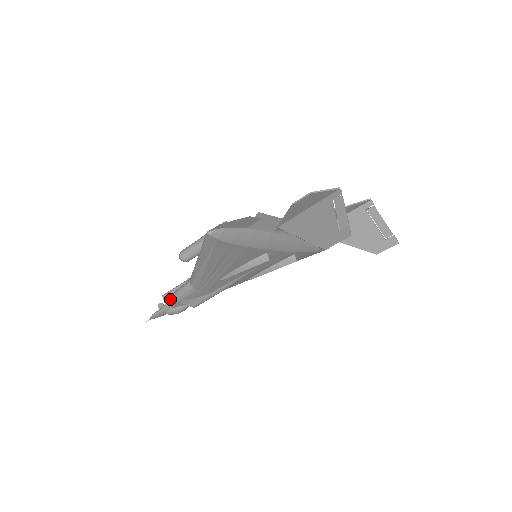
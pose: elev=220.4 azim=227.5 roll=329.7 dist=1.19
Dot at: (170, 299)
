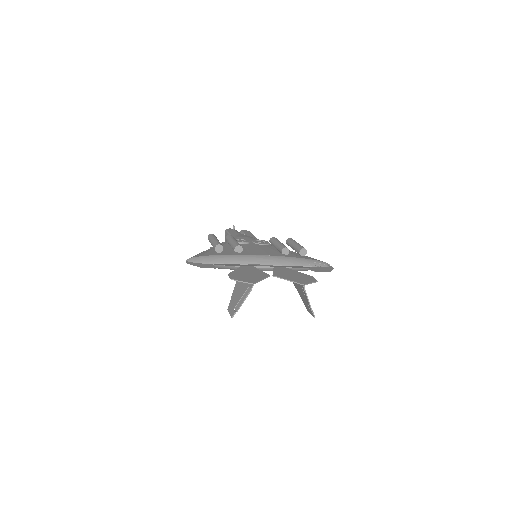
Dot at: occluded
